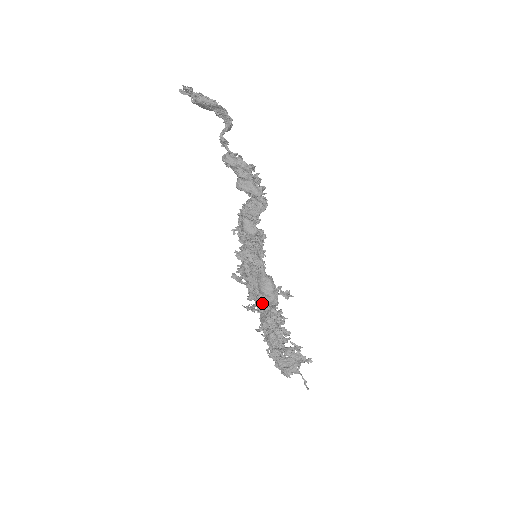
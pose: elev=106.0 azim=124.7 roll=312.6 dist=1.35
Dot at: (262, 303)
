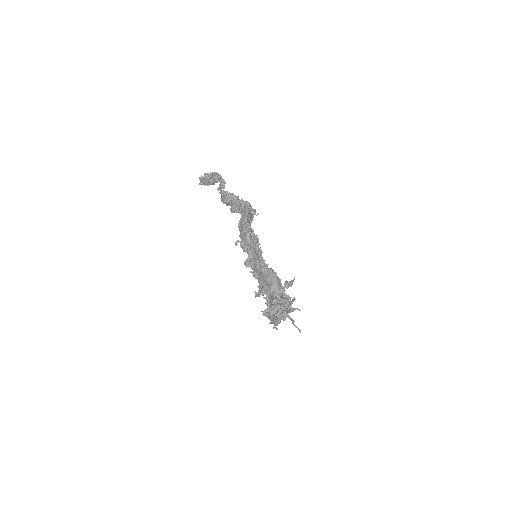
Dot at: (269, 294)
